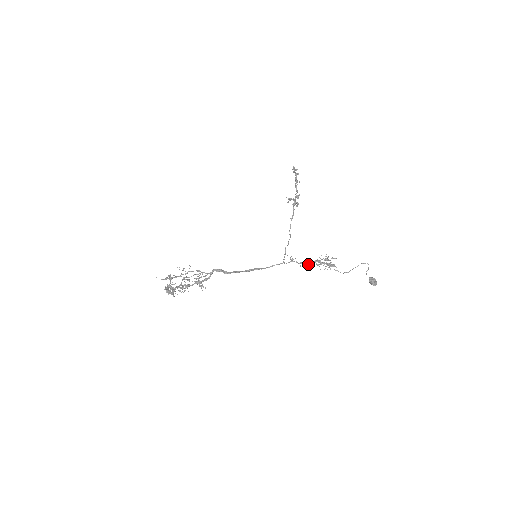
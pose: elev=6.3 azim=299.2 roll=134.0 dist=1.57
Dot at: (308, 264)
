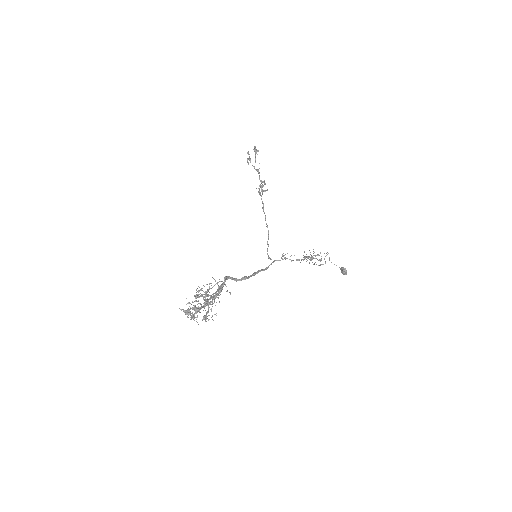
Dot at: occluded
